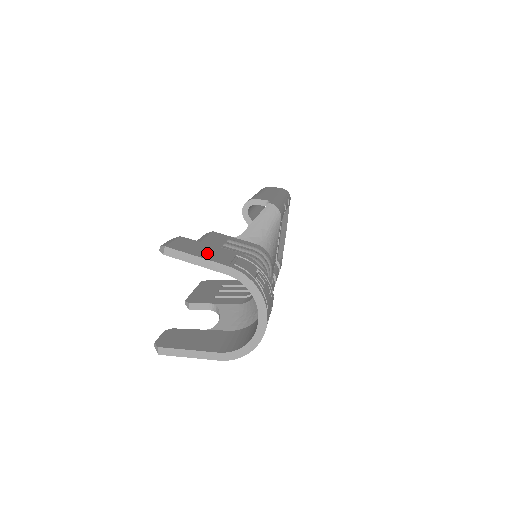
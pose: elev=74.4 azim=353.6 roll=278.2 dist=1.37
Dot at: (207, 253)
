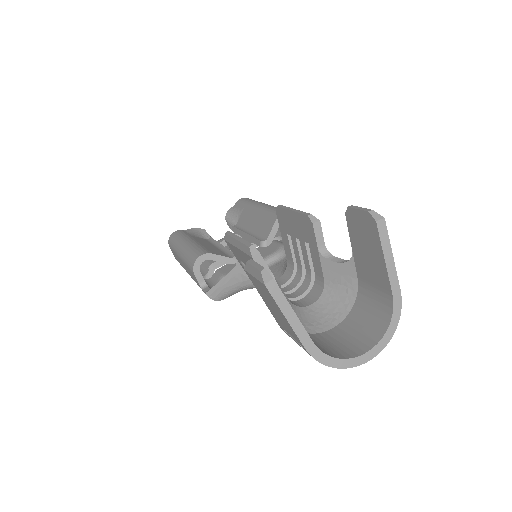
Dot at: occluded
